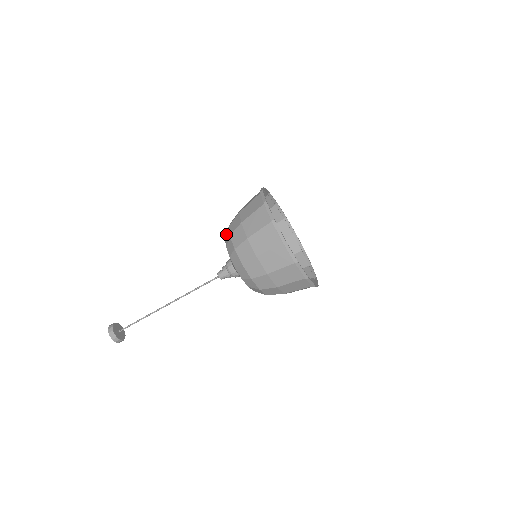
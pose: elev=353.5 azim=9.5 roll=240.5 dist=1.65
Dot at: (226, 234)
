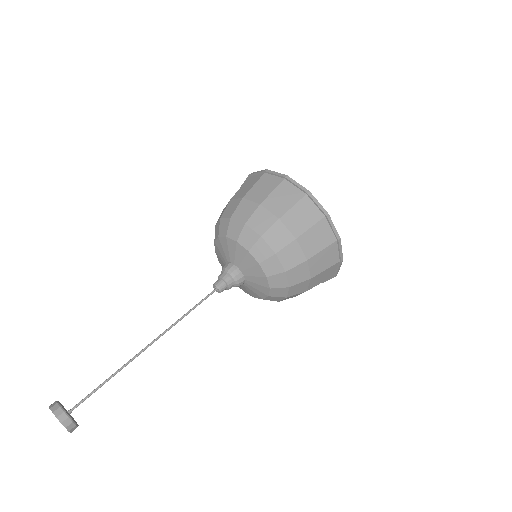
Dot at: (218, 228)
